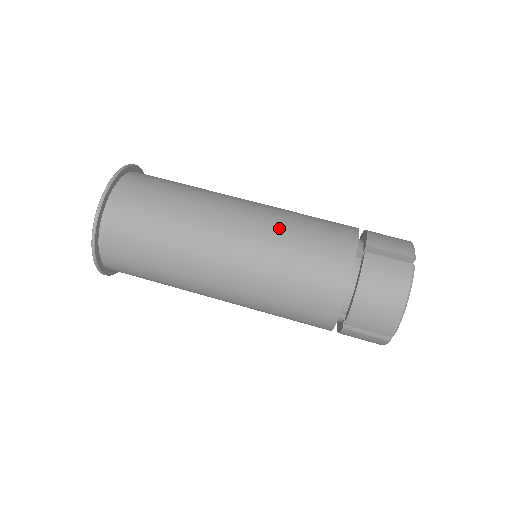
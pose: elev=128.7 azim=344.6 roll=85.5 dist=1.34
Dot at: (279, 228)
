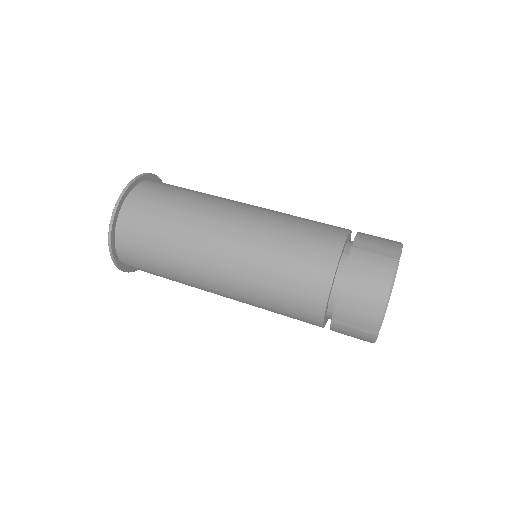
Dot at: (272, 225)
